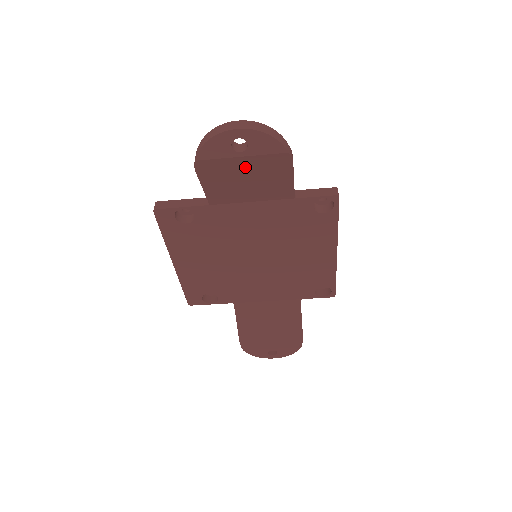
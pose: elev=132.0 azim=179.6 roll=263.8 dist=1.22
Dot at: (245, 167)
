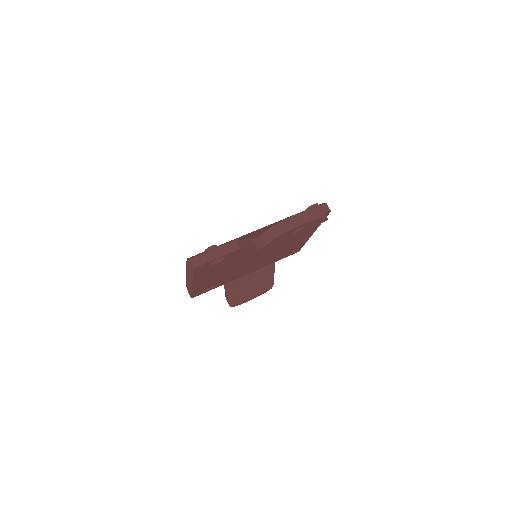
Dot at: occluded
